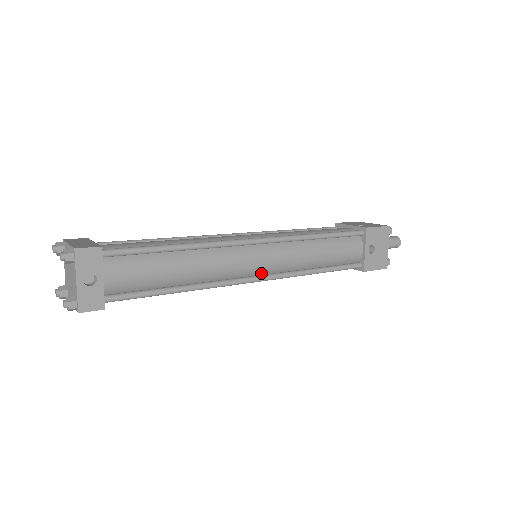
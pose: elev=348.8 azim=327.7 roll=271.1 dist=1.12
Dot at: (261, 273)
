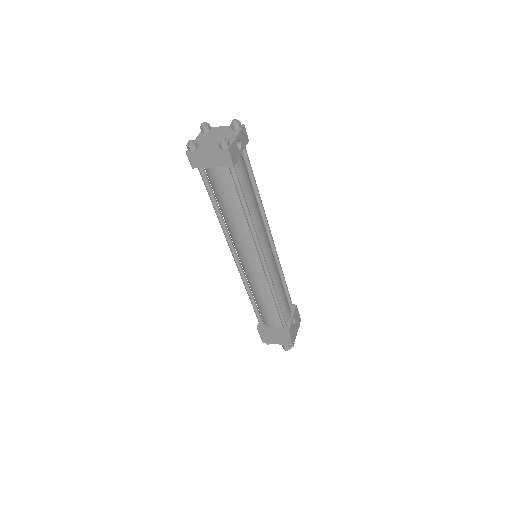
Dot at: occluded
